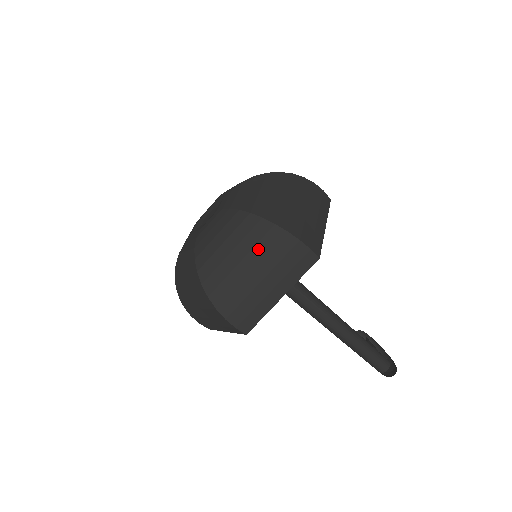
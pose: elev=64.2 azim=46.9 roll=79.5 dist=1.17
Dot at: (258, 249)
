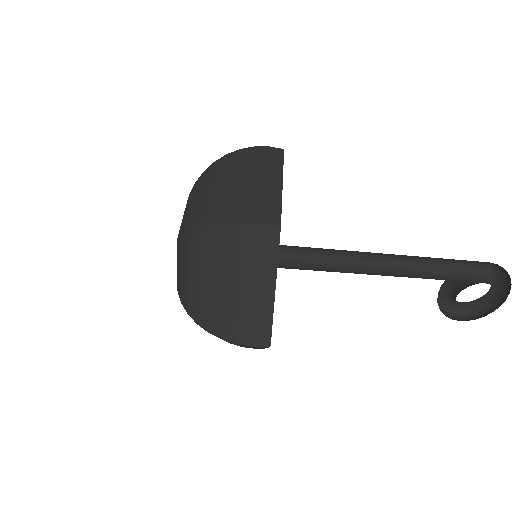
Dot at: (227, 171)
